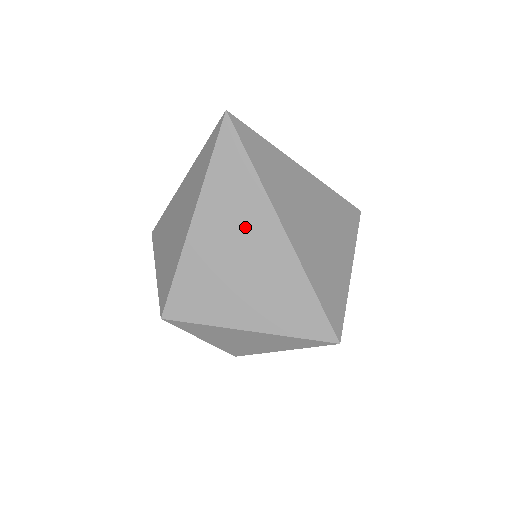
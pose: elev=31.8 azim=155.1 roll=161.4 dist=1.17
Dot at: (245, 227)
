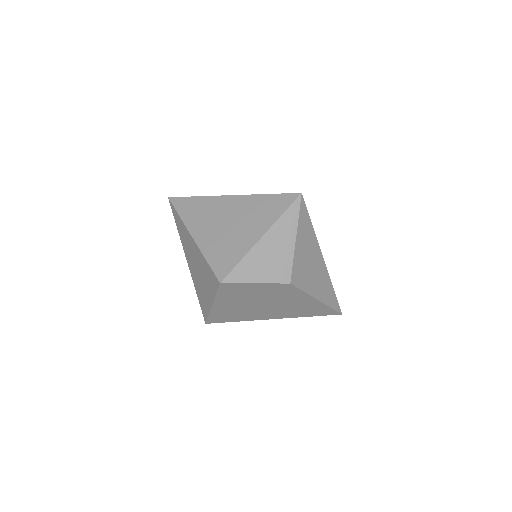
Dot at: (215, 213)
